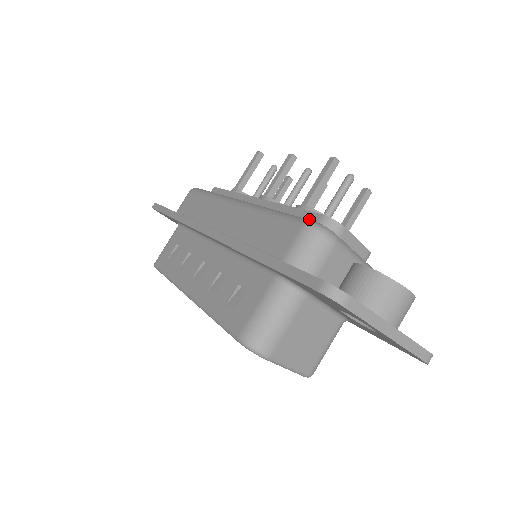
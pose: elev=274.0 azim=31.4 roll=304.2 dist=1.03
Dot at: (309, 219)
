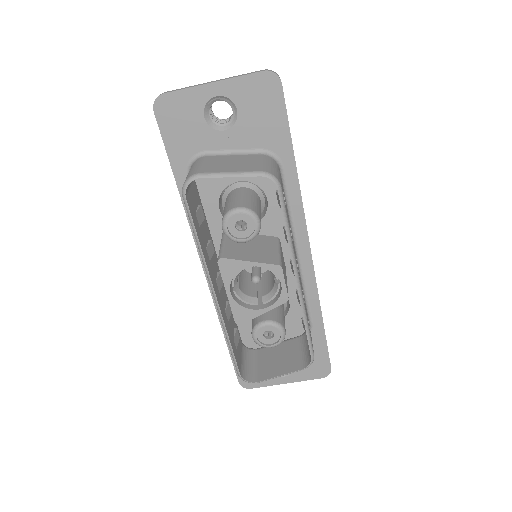
Dot at: occluded
